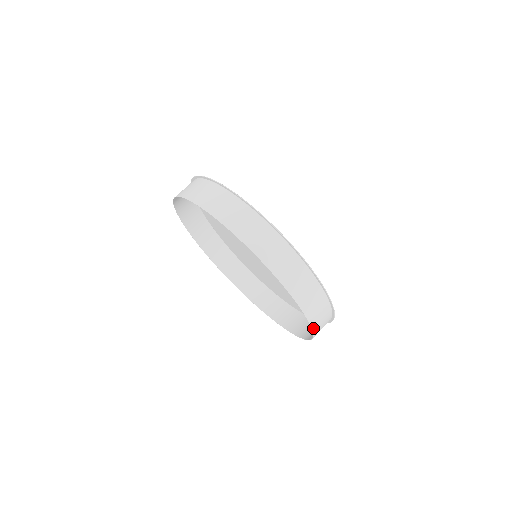
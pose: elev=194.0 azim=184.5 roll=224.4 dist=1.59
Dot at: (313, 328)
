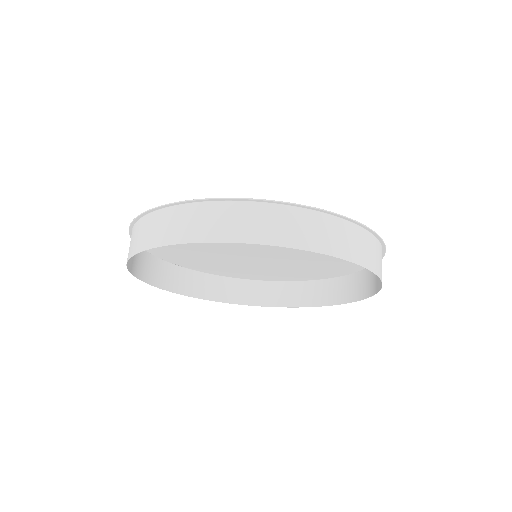
Dot at: (337, 303)
